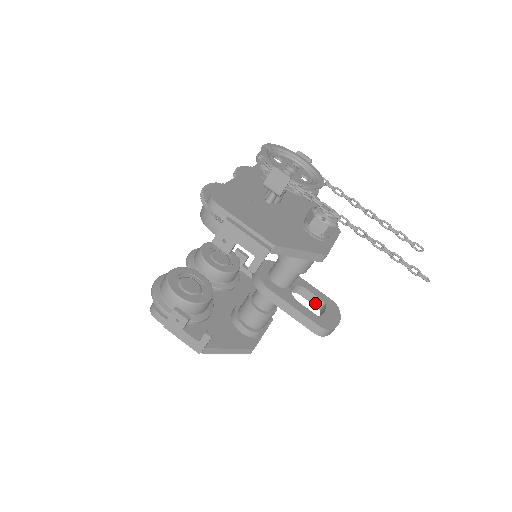
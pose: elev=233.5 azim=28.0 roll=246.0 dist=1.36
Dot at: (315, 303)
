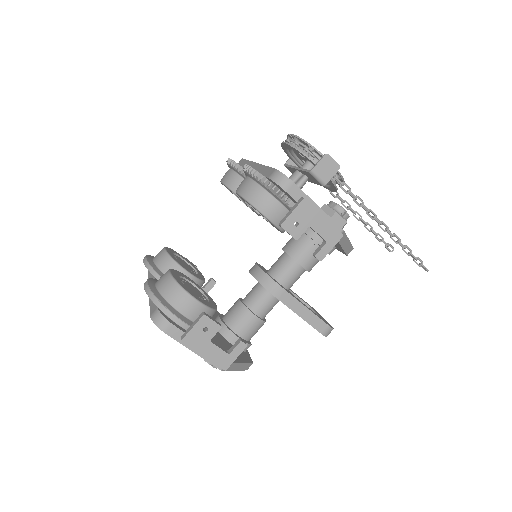
Dot at: occluded
